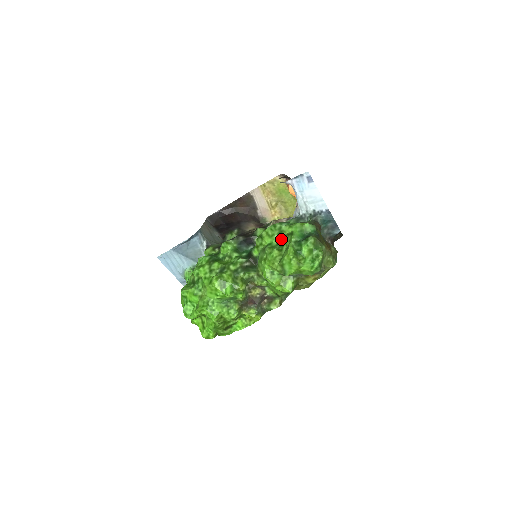
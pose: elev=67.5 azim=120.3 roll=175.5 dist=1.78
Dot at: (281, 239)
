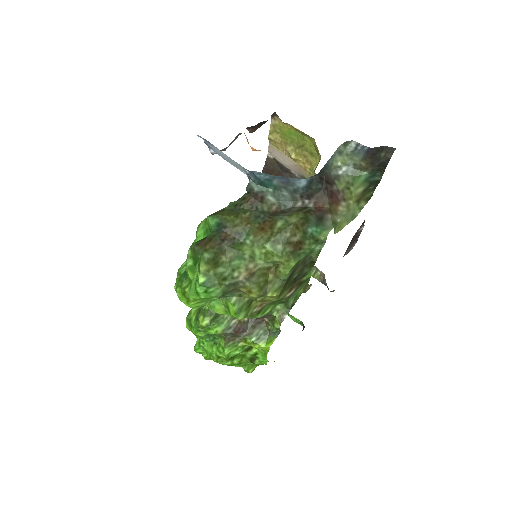
Dot at: occluded
